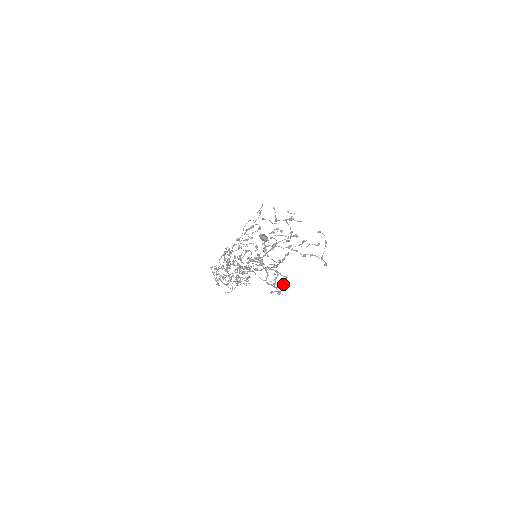
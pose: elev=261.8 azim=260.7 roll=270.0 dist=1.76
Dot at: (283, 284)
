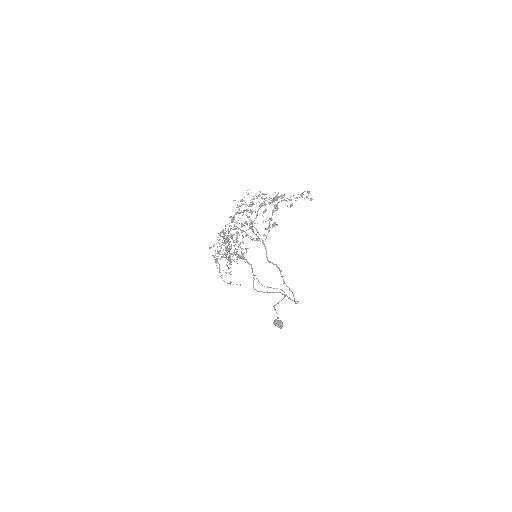
Dot at: occluded
